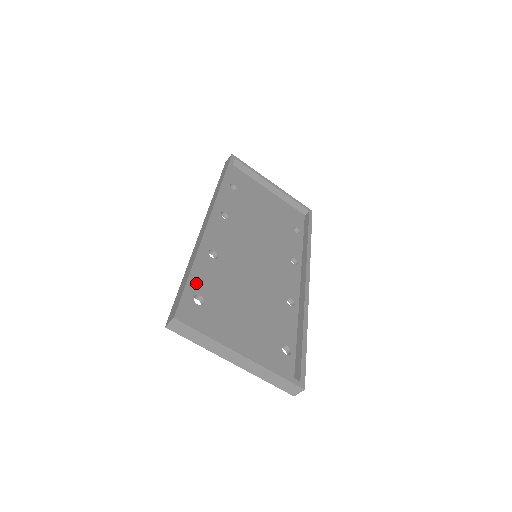
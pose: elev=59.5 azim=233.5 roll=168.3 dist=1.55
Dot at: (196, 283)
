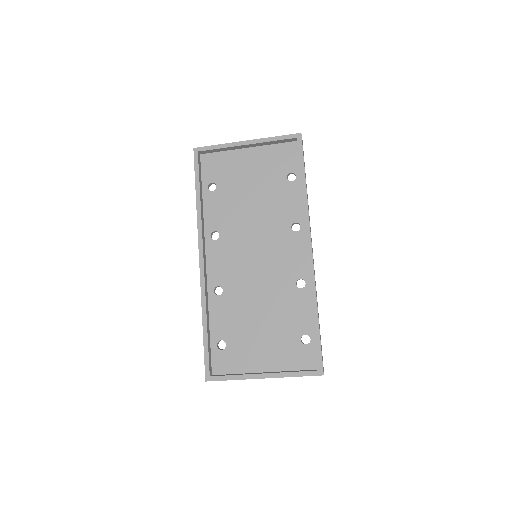
Dot at: (214, 331)
